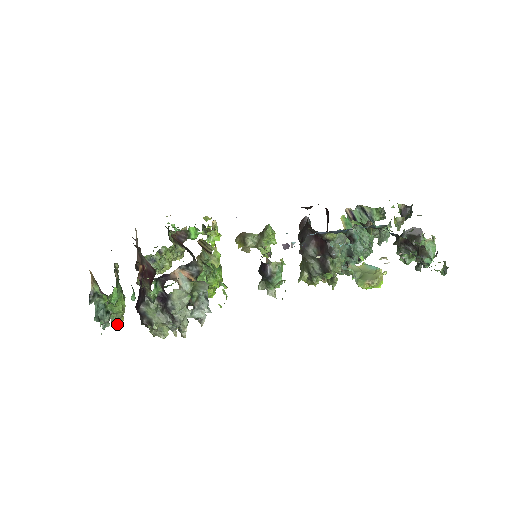
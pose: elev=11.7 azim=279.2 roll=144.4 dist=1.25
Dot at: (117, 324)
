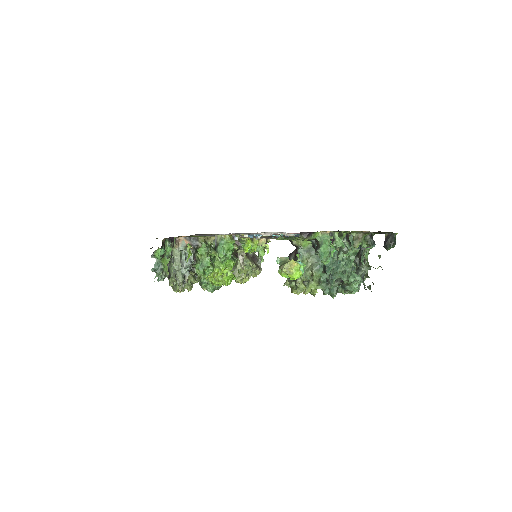
Dot at: (171, 285)
